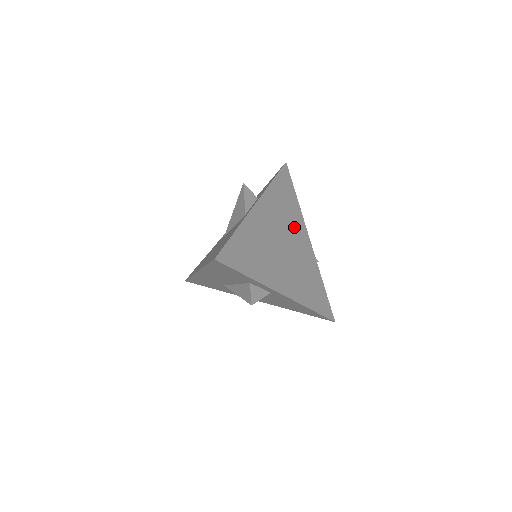
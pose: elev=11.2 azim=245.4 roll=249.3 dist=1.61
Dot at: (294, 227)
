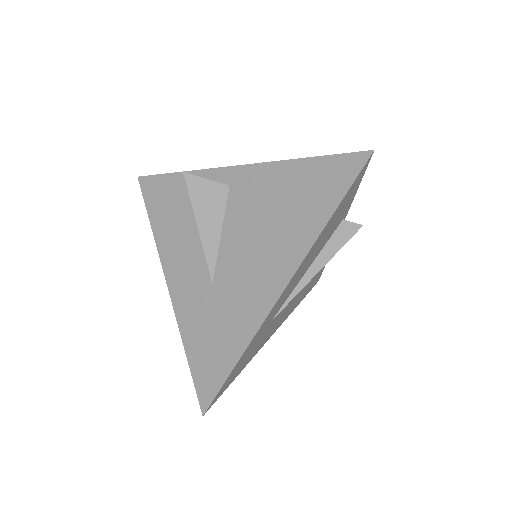
Dot at: occluded
